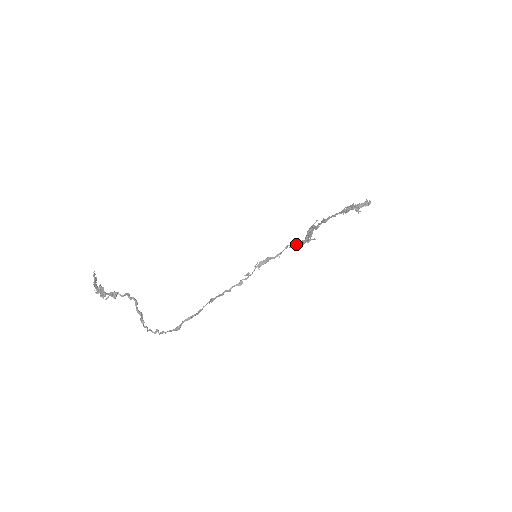
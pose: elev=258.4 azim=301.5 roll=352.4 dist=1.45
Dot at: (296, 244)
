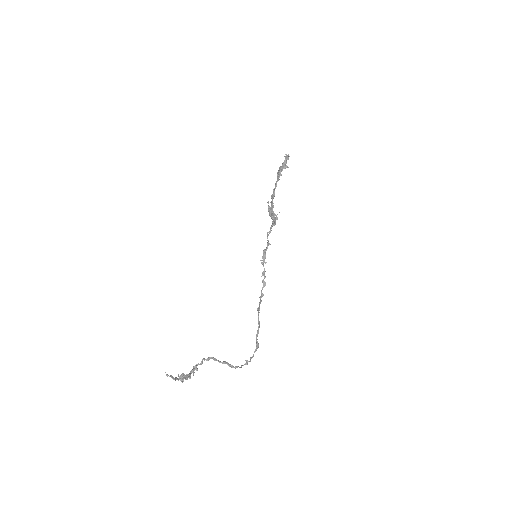
Dot at: (271, 227)
